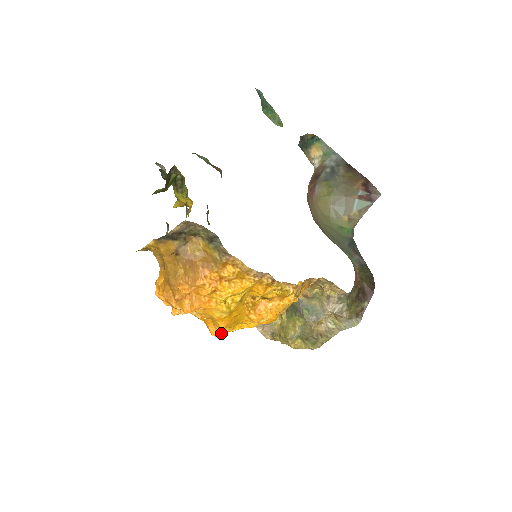
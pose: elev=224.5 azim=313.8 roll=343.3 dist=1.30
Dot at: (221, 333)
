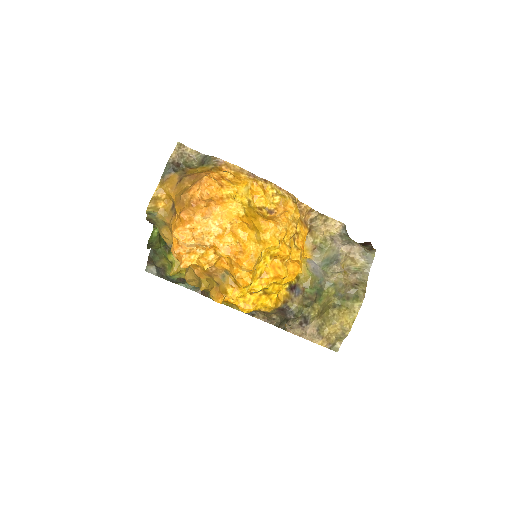
Dot at: (250, 252)
